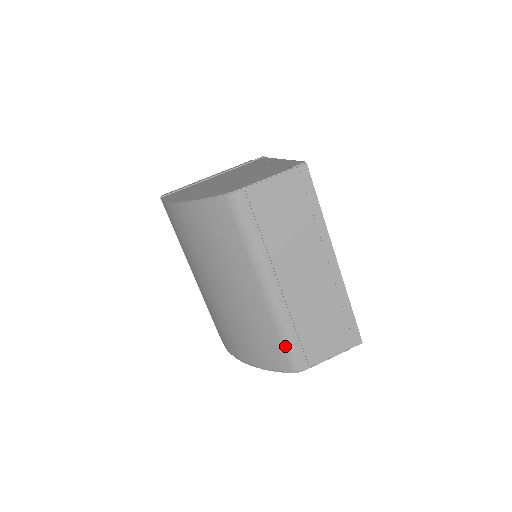
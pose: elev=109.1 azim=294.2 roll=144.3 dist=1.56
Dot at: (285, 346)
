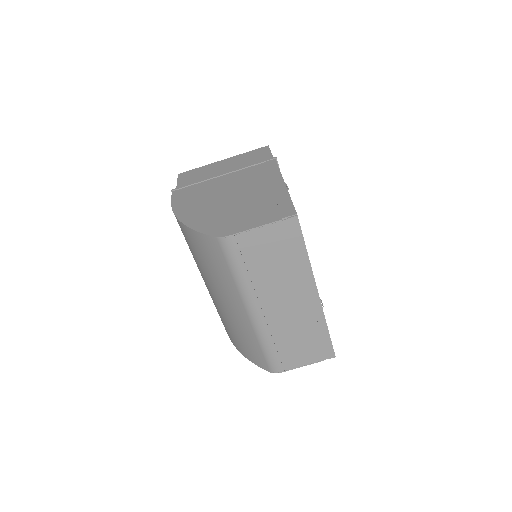
Dot at: (265, 354)
